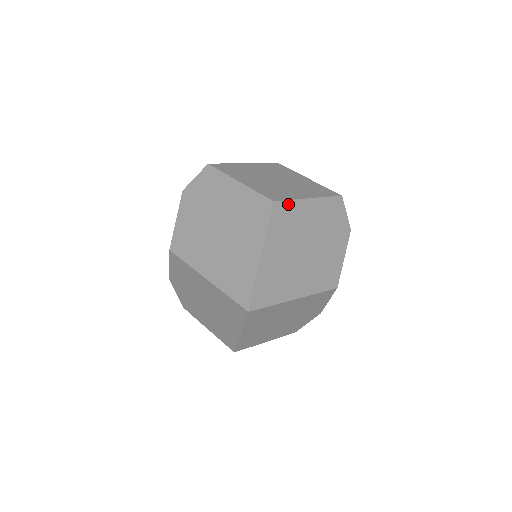
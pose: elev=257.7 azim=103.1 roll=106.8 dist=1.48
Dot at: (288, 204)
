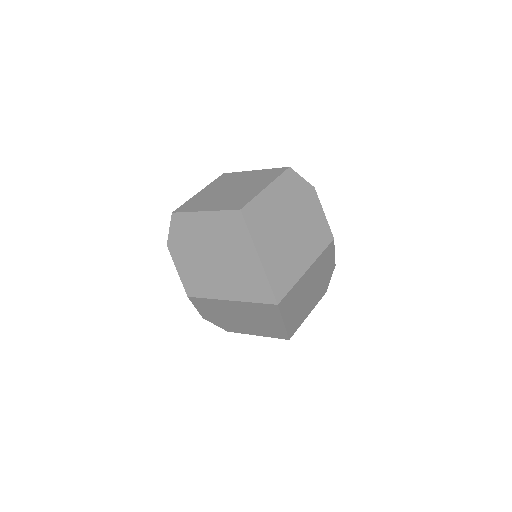
Dot at: (253, 204)
